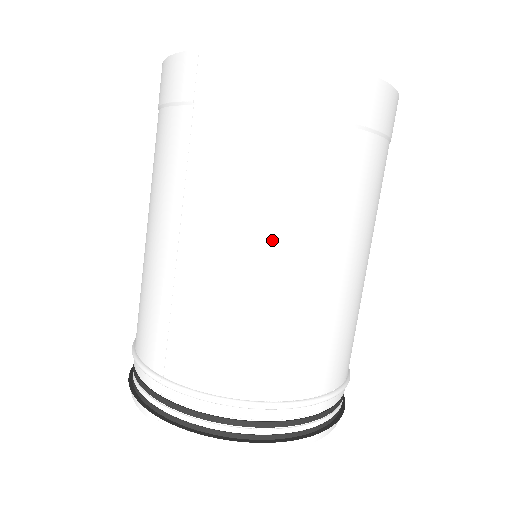
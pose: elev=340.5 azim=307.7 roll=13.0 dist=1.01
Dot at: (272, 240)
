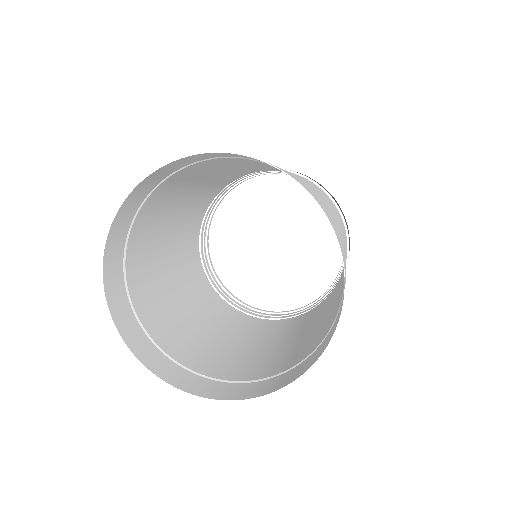
Dot at: (291, 343)
